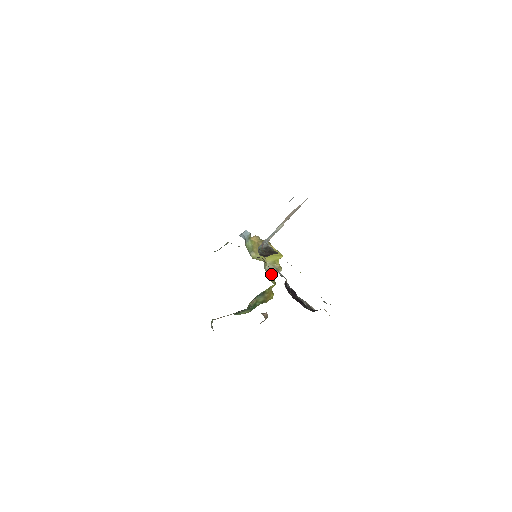
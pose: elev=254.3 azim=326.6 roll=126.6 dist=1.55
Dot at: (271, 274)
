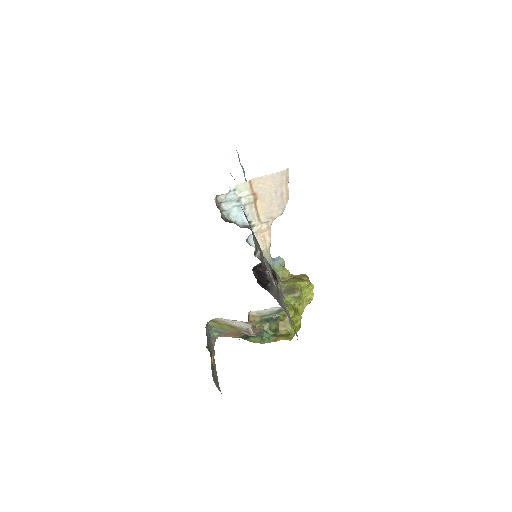
Dot at: (289, 298)
